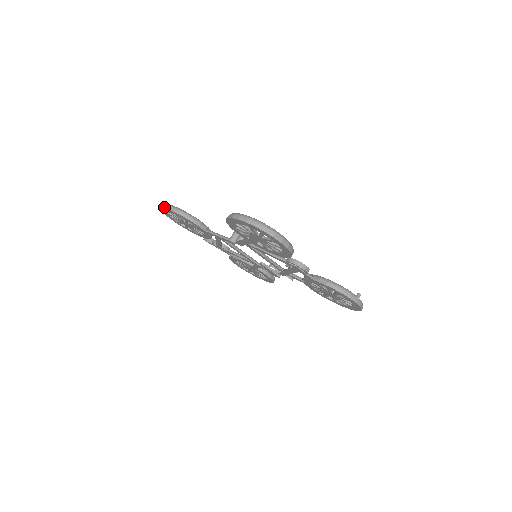
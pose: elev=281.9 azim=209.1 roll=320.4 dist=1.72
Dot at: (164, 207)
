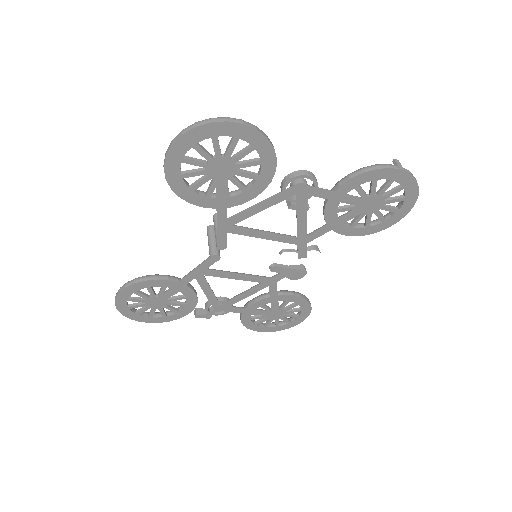
Dot at: (115, 297)
